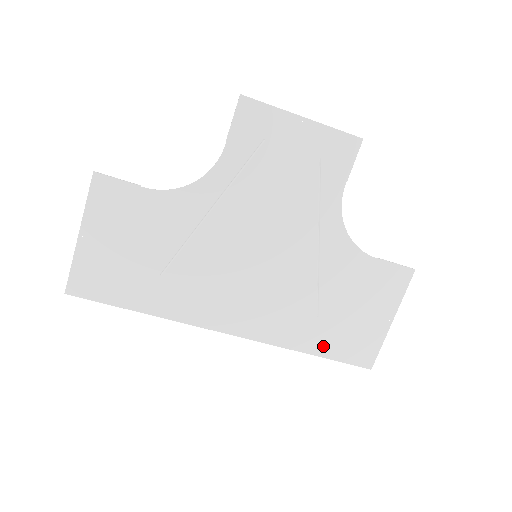
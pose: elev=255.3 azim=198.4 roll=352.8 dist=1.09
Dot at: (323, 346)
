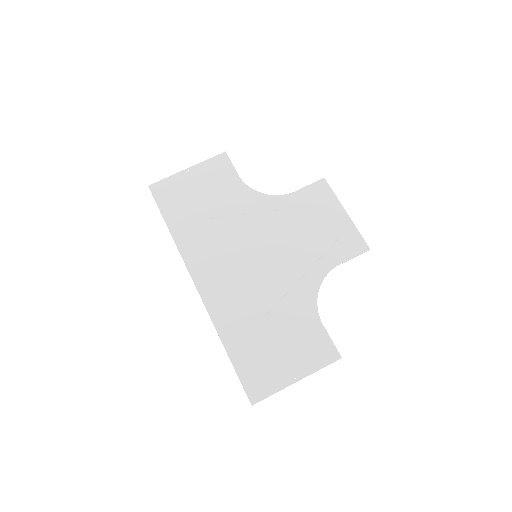
Dot at: (238, 352)
